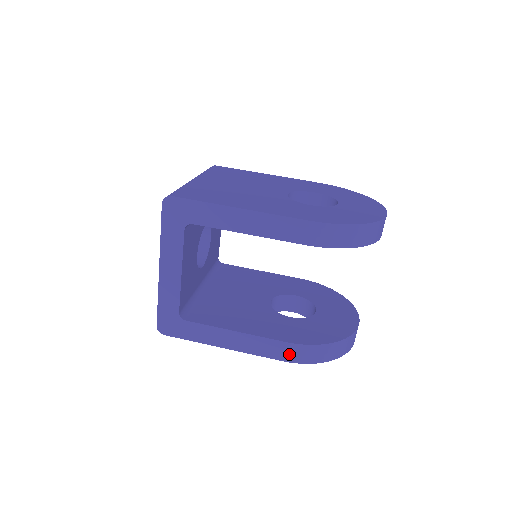
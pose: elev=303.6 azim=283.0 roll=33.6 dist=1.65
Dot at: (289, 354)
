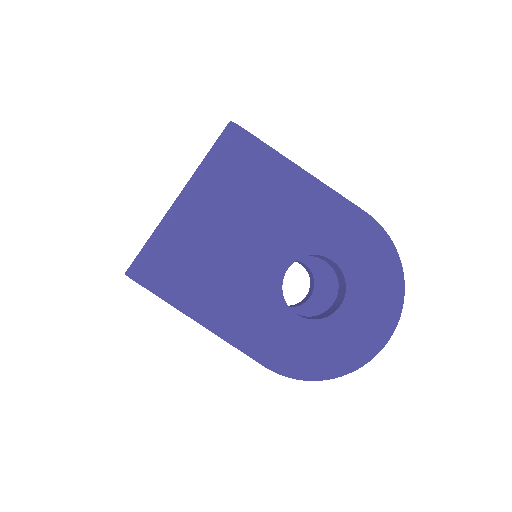
Dot at: occluded
